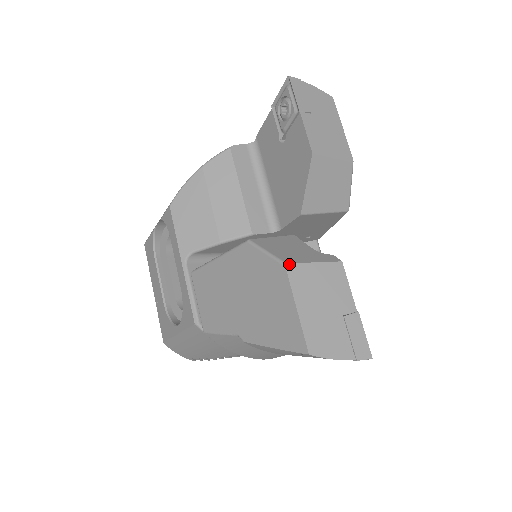
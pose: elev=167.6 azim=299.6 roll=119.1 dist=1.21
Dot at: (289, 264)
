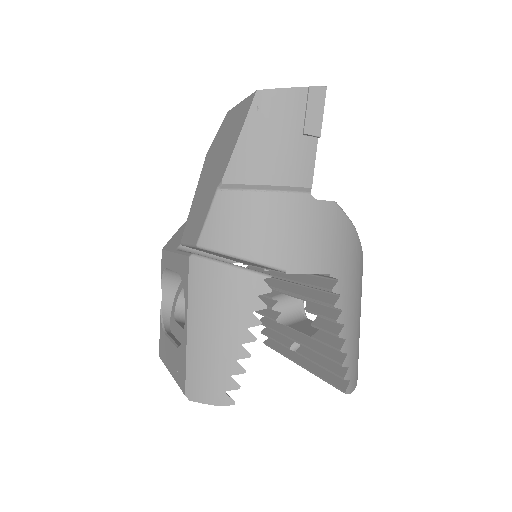
Dot at: occluded
